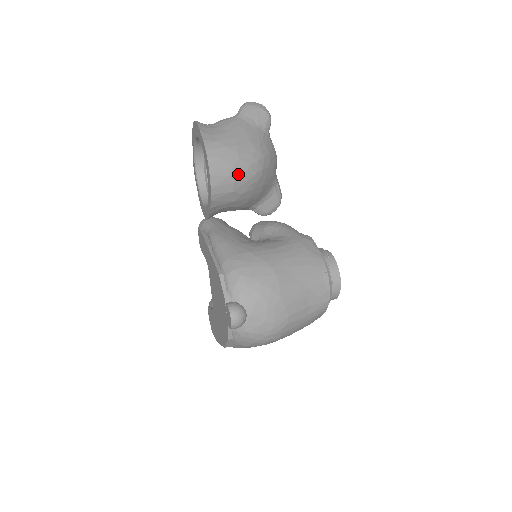
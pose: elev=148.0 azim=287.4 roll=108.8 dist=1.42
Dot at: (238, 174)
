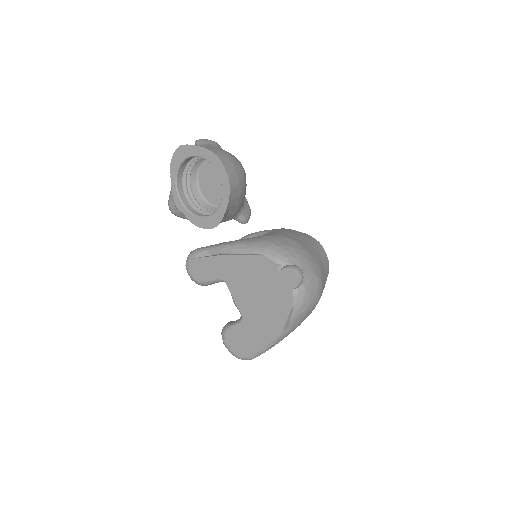
Dot at: (238, 169)
